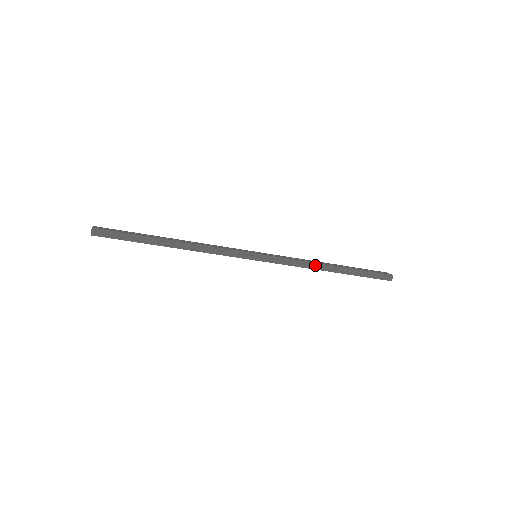
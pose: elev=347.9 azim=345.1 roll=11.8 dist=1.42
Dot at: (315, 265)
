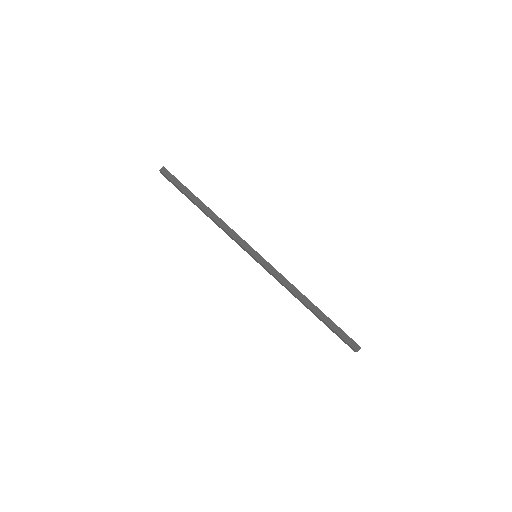
Dot at: (297, 291)
